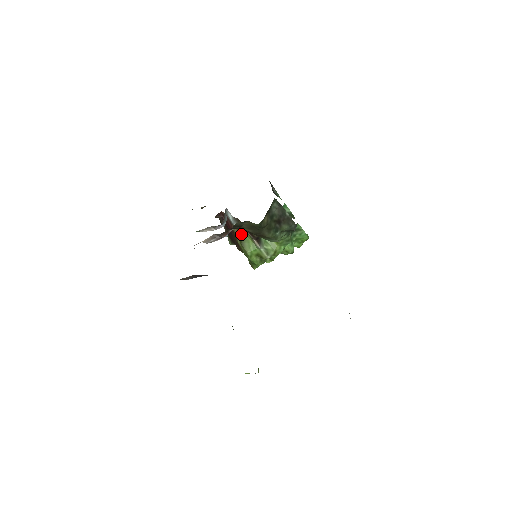
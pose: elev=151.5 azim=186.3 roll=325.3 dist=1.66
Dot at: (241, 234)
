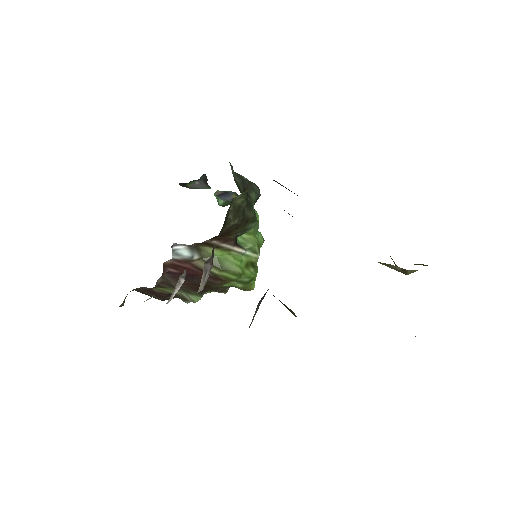
Dot at: occluded
